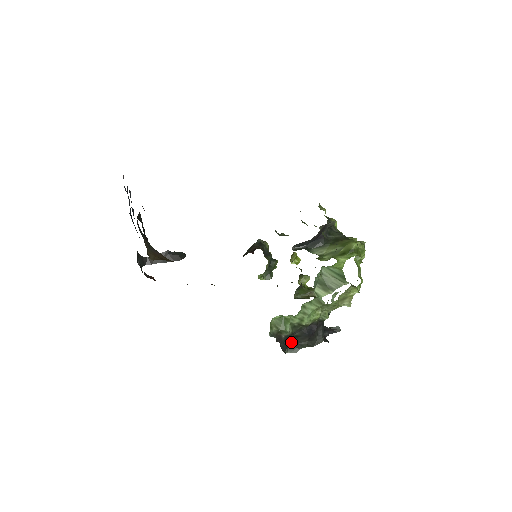
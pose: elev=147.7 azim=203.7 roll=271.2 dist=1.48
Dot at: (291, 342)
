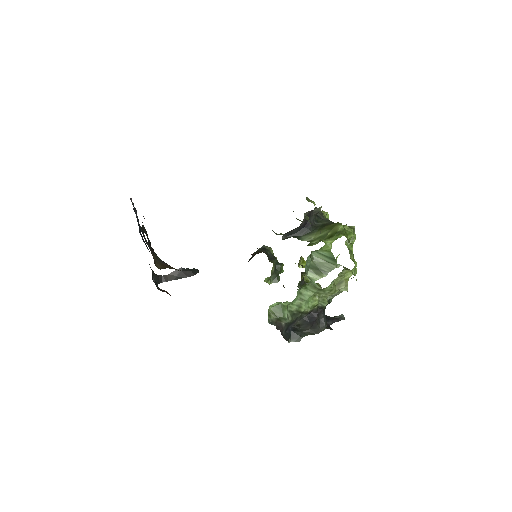
Dot at: (293, 331)
